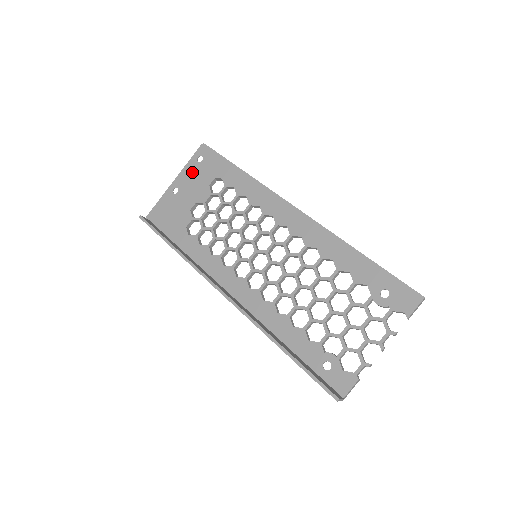
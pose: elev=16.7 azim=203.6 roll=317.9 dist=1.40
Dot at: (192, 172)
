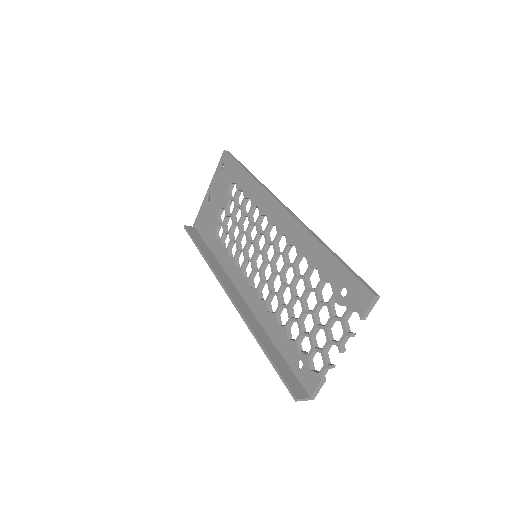
Dot at: (218, 179)
